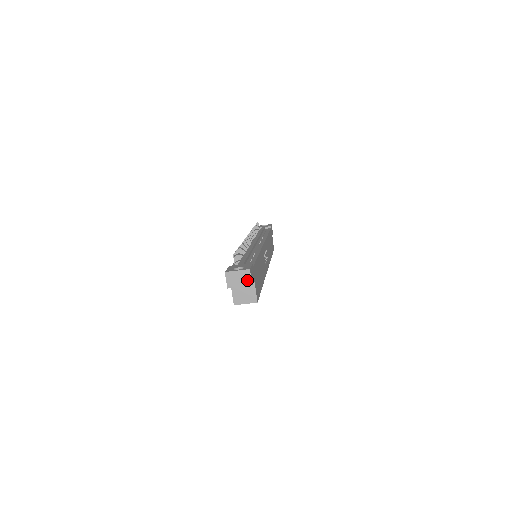
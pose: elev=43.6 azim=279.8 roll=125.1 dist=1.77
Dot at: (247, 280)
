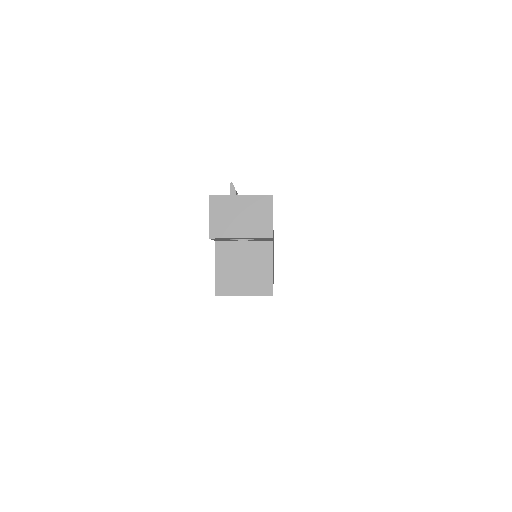
Dot at: (262, 222)
